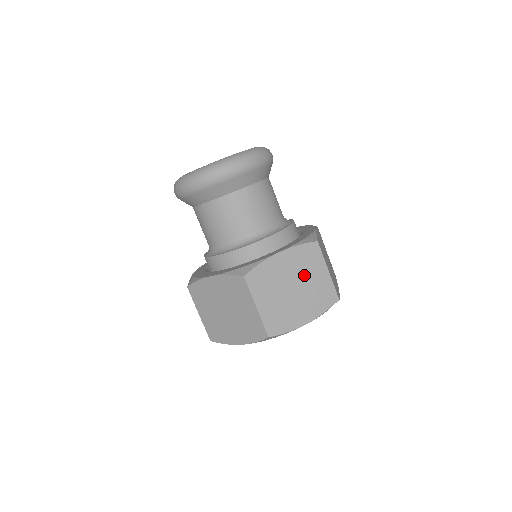
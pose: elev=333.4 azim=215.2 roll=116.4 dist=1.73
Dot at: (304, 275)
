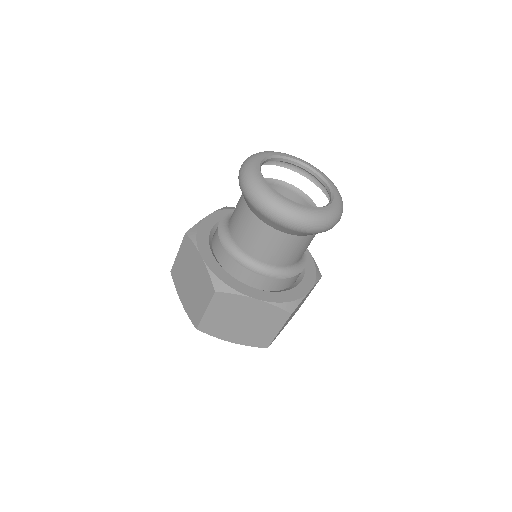
Dot at: occluded
